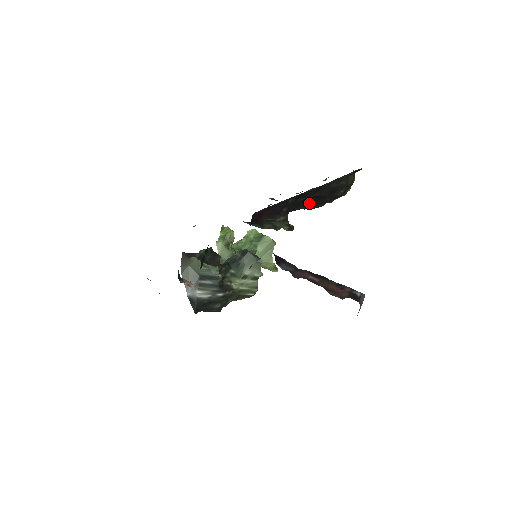
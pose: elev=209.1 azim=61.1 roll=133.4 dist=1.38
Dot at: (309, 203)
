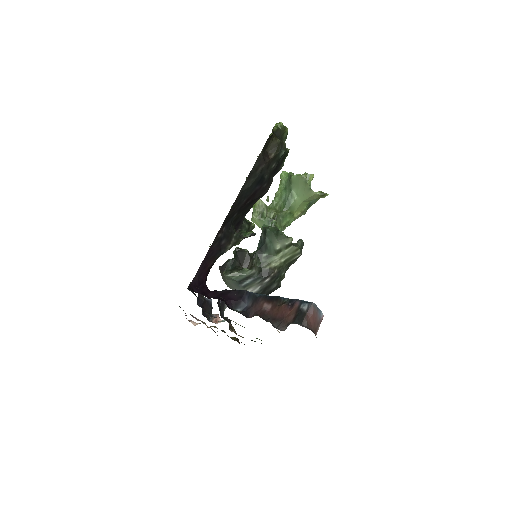
Dot at: (250, 204)
